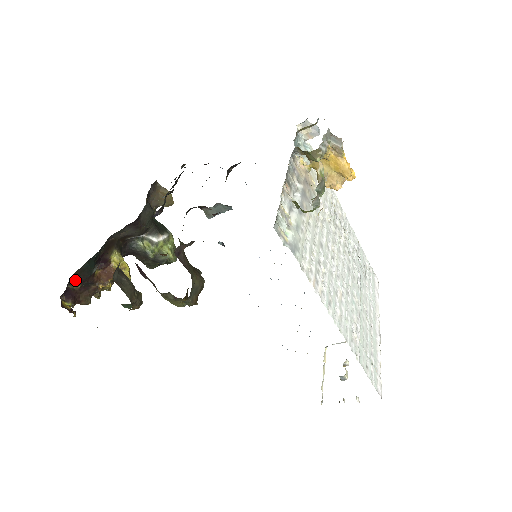
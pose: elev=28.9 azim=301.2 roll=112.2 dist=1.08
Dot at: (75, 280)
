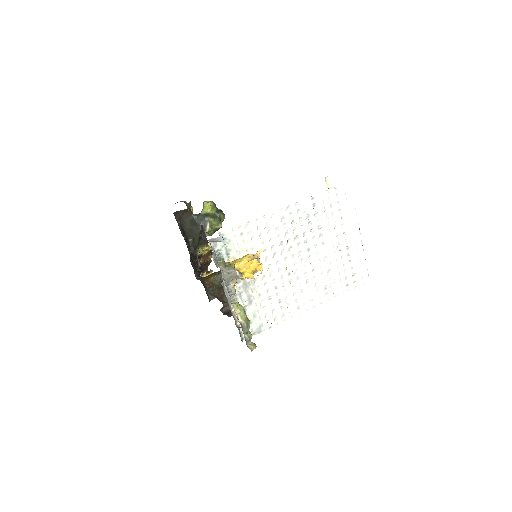
Dot at: (198, 271)
